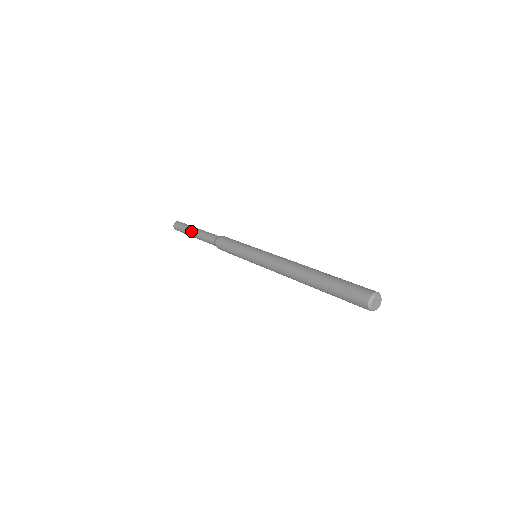
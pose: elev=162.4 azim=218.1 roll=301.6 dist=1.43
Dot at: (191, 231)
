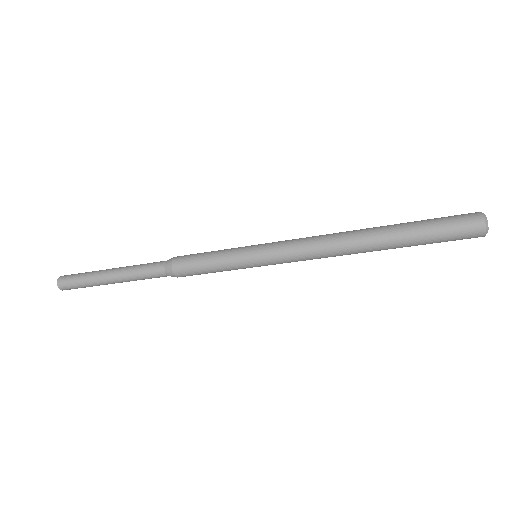
Dot at: (106, 272)
